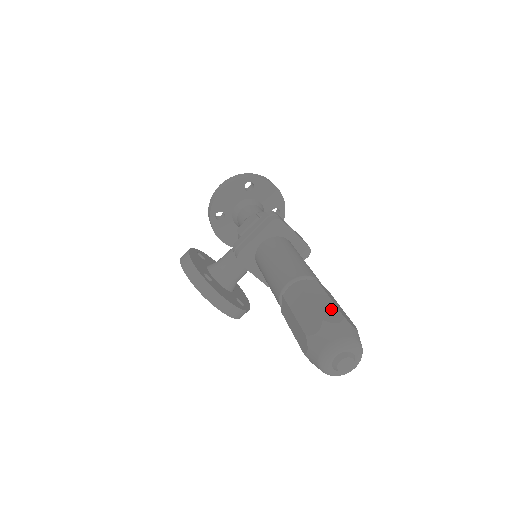
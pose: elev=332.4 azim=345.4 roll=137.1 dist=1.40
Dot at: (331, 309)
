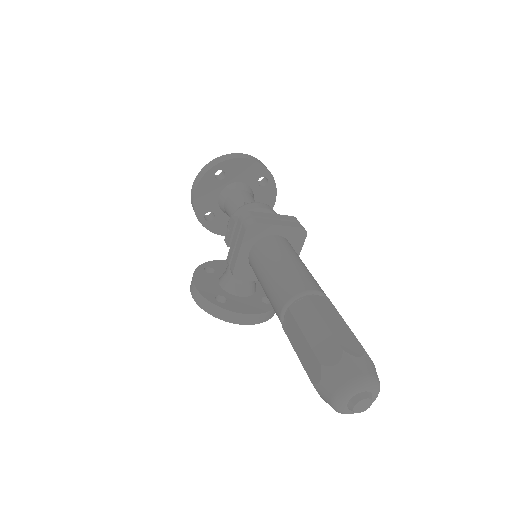
Dot at: (328, 342)
